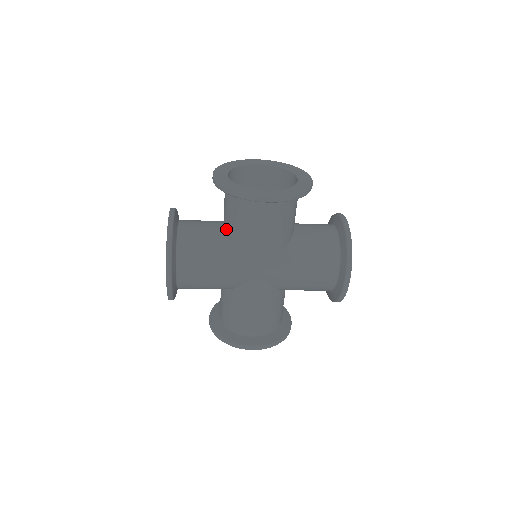
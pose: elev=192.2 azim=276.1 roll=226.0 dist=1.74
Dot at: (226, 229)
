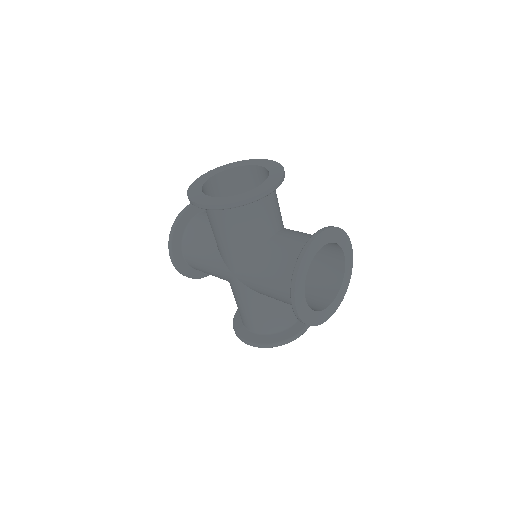
Dot at: occluded
